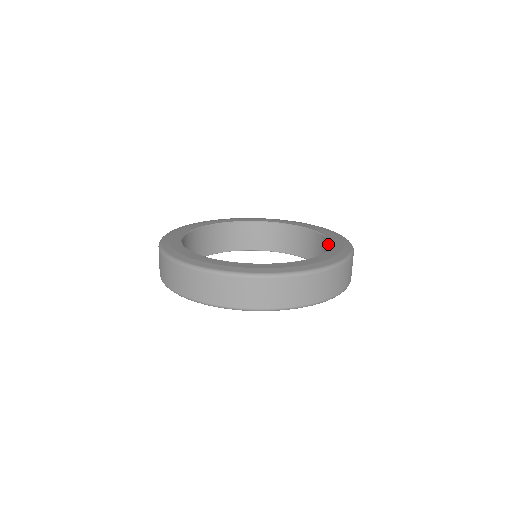
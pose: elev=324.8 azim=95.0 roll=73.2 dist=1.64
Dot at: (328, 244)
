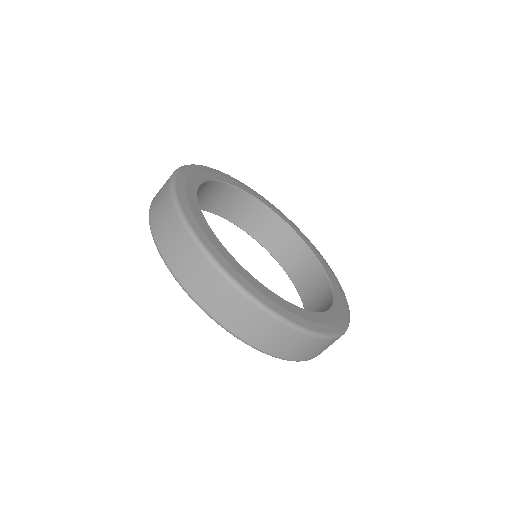
Dot at: (329, 305)
